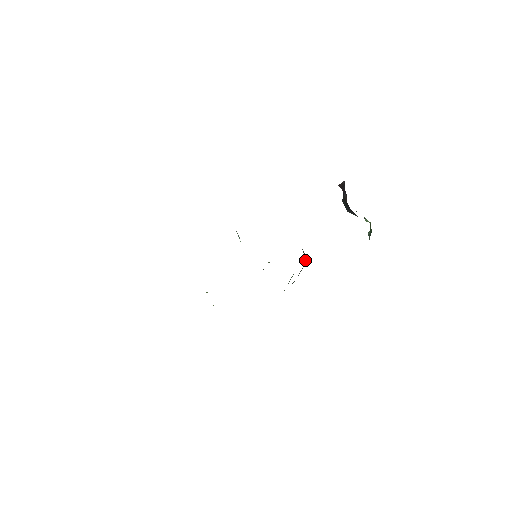
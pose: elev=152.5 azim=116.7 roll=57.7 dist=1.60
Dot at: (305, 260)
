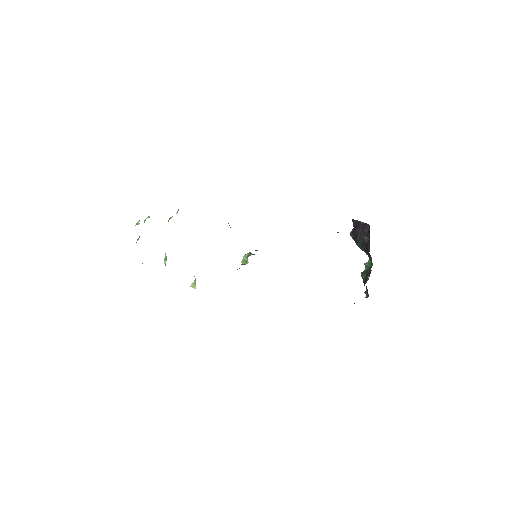
Dot at: occluded
